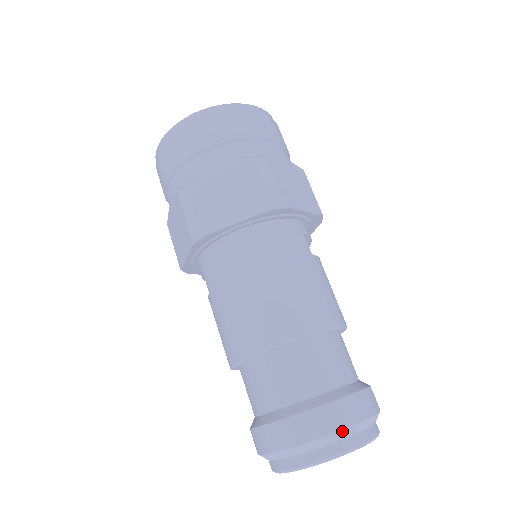
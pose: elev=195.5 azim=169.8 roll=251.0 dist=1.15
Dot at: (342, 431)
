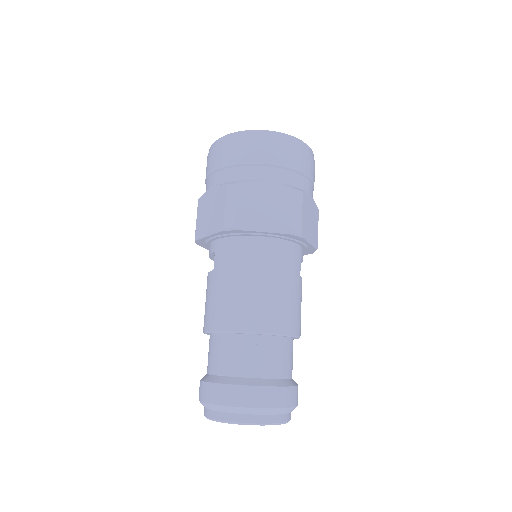
Dot at: (273, 409)
